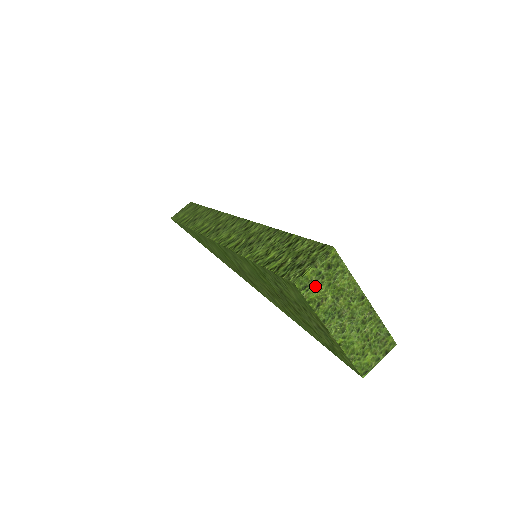
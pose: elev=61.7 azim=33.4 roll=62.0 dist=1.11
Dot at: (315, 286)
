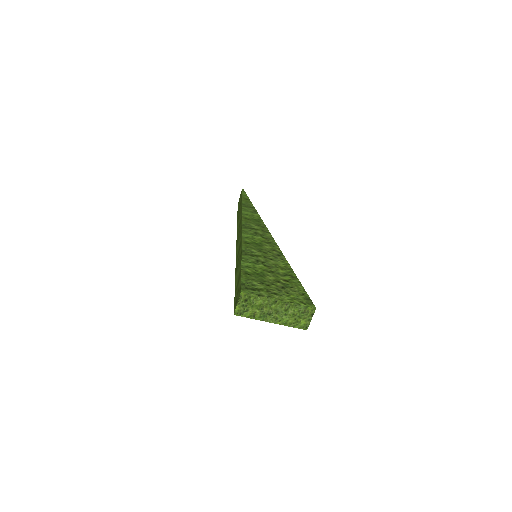
Dot at: (245, 310)
